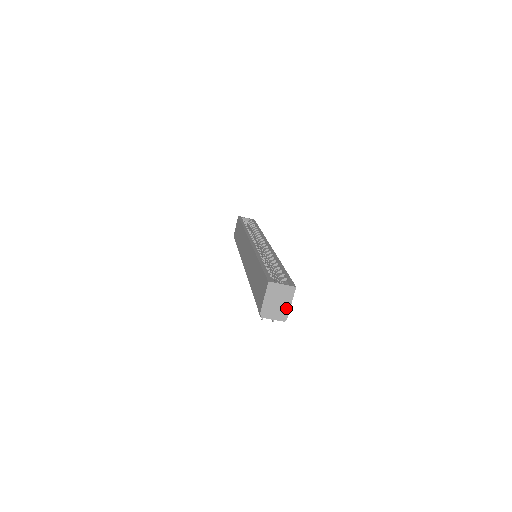
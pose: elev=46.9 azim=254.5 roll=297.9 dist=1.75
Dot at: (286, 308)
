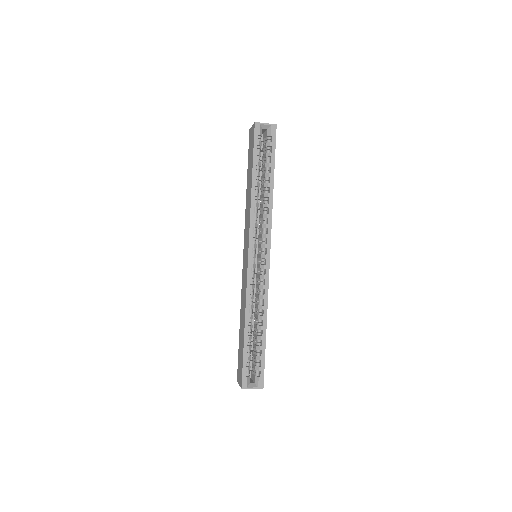
Dot at: occluded
